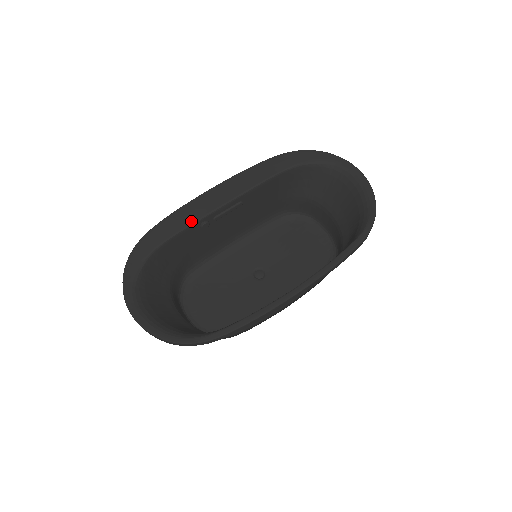
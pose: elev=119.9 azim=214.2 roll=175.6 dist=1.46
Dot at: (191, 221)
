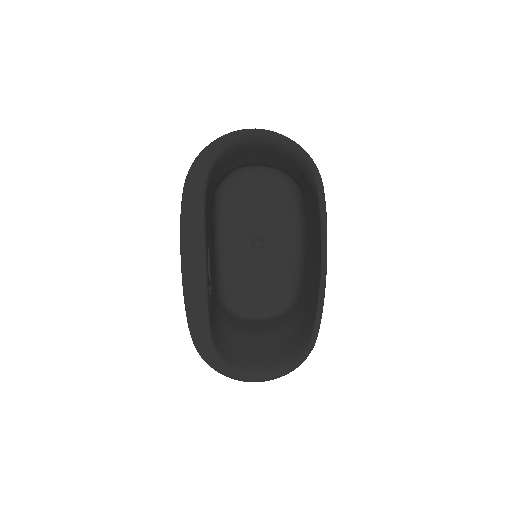
Dot at: (204, 304)
